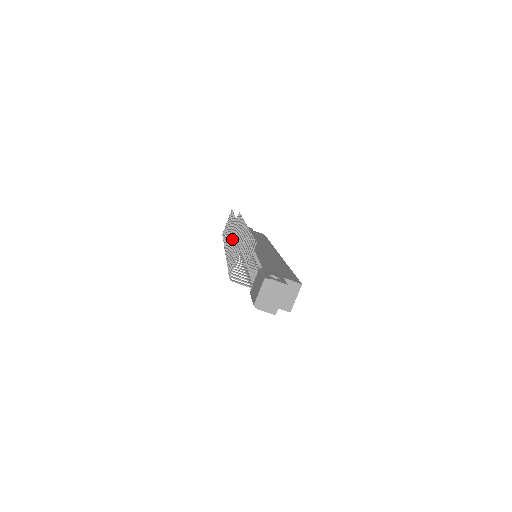
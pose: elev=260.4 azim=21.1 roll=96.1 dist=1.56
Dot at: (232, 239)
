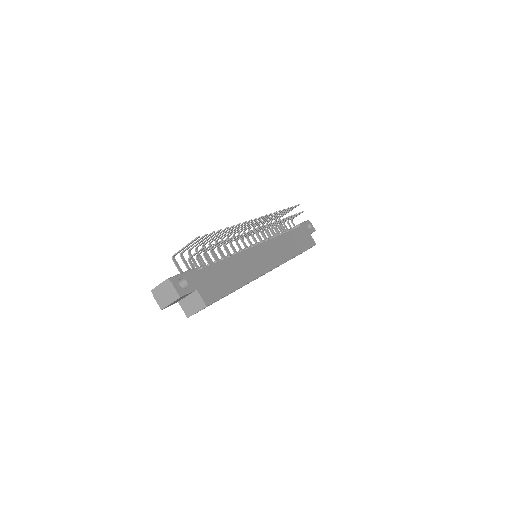
Dot at: (234, 229)
